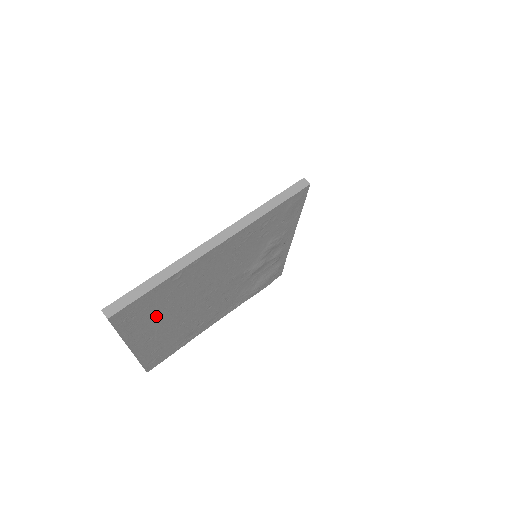
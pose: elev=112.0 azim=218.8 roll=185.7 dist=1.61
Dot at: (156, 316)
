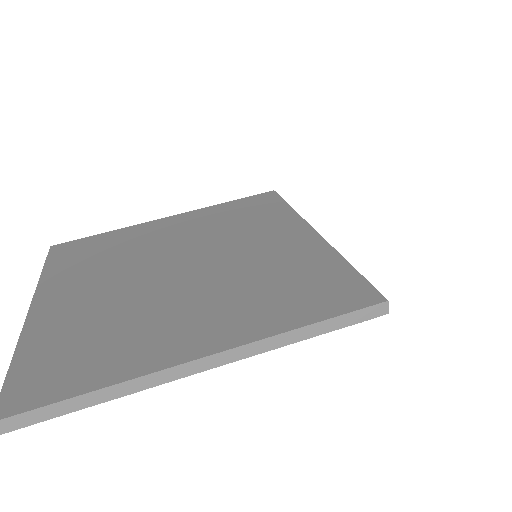
Dot at: occluded
